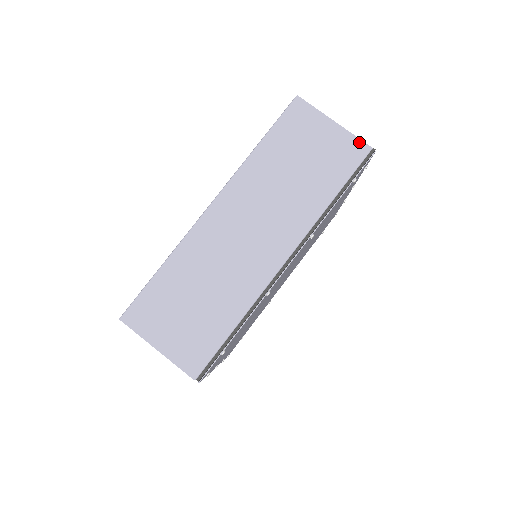
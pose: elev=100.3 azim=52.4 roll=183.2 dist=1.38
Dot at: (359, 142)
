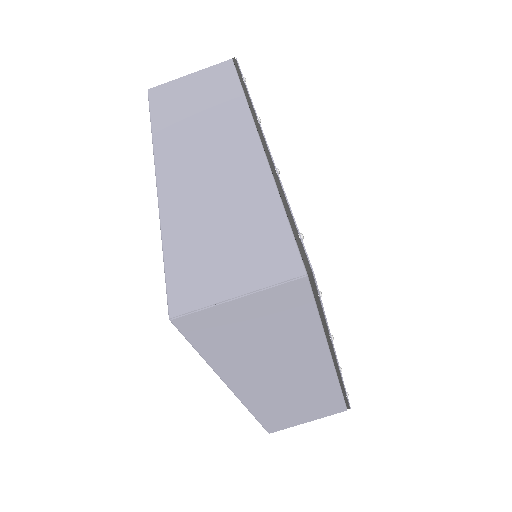
Dot at: (219, 65)
